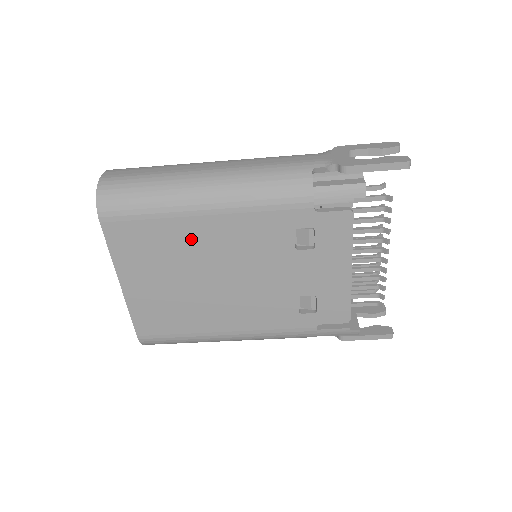
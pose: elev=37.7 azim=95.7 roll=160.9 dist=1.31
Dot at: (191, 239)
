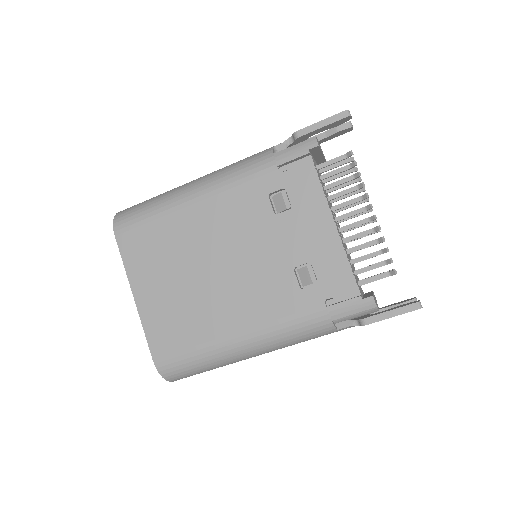
Dot at: (185, 231)
